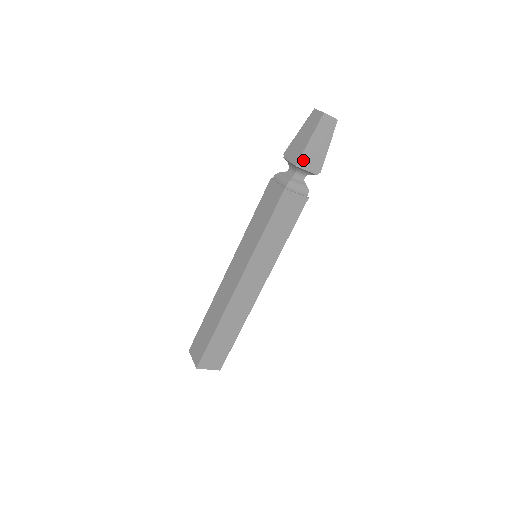
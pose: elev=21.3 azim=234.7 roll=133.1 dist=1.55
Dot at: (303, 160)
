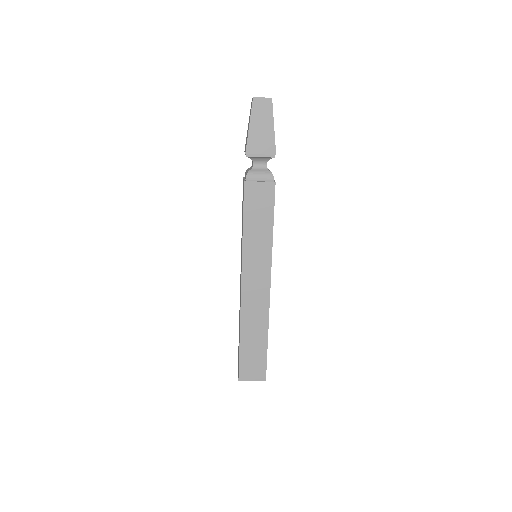
Dot at: (251, 148)
